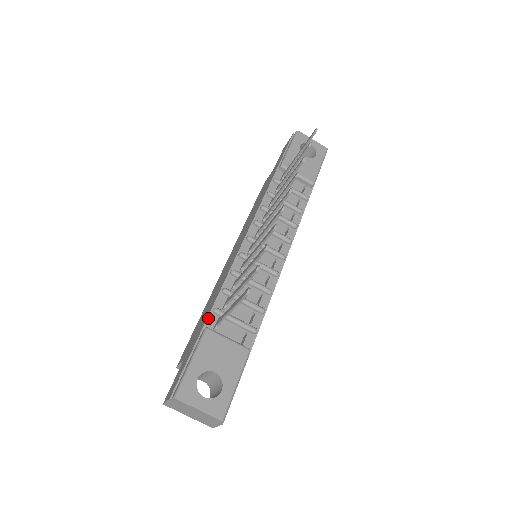
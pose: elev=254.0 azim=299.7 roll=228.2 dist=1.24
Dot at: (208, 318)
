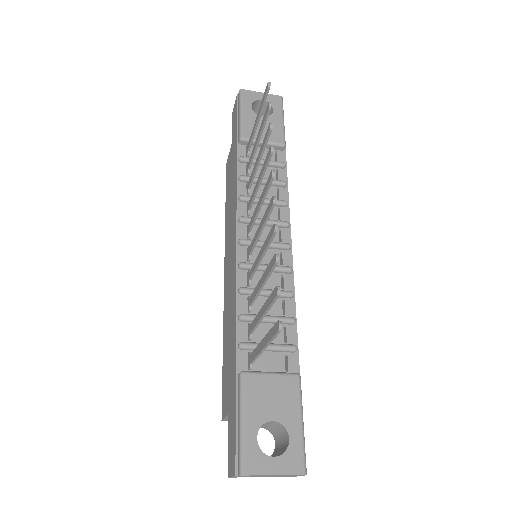
Dot at: (237, 358)
